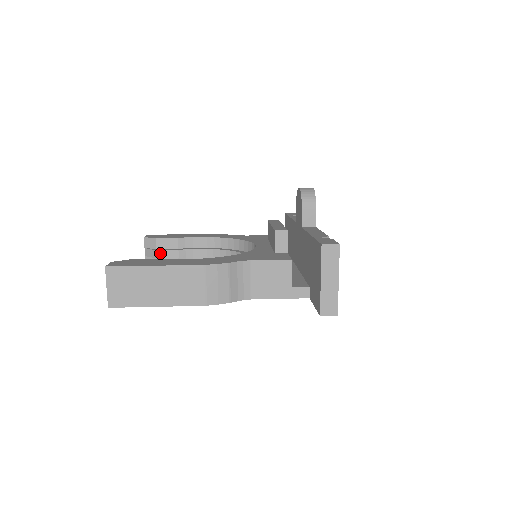
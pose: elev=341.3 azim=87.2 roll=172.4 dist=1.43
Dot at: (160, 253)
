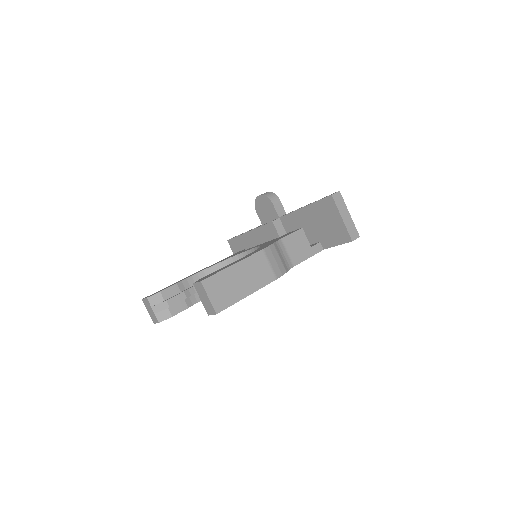
Dot at: (171, 301)
